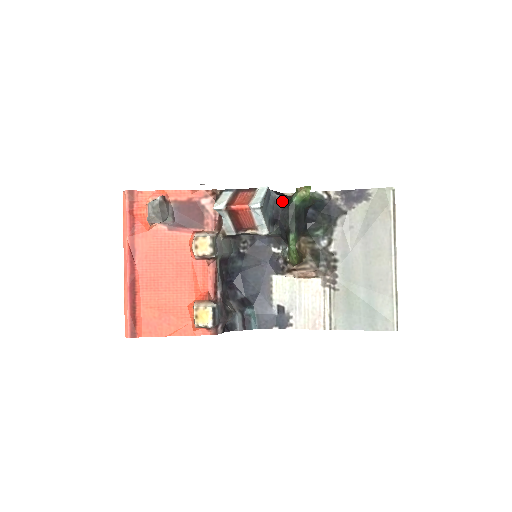
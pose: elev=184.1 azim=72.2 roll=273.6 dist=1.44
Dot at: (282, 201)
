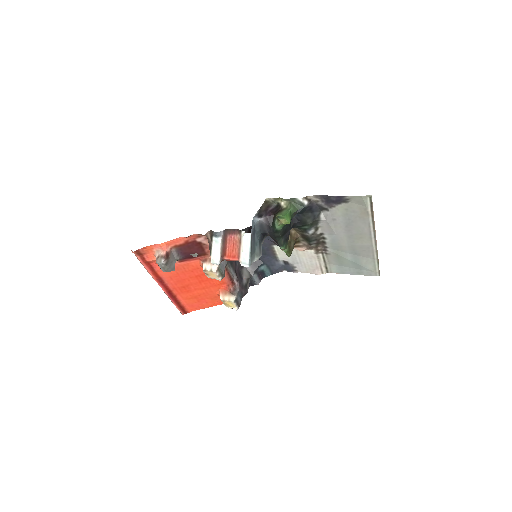
Dot at: (266, 224)
